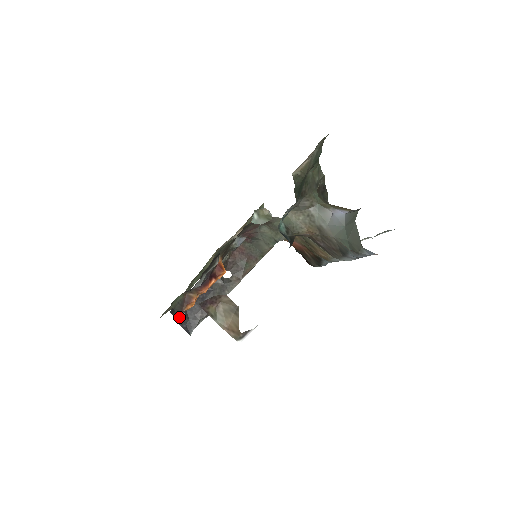
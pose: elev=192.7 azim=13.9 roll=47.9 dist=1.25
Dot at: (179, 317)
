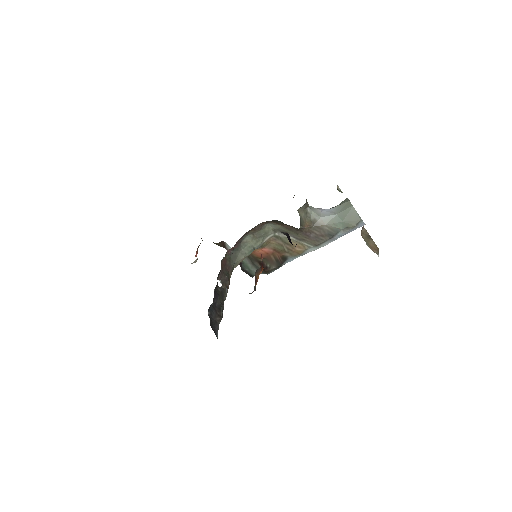
Dot at: occluded
